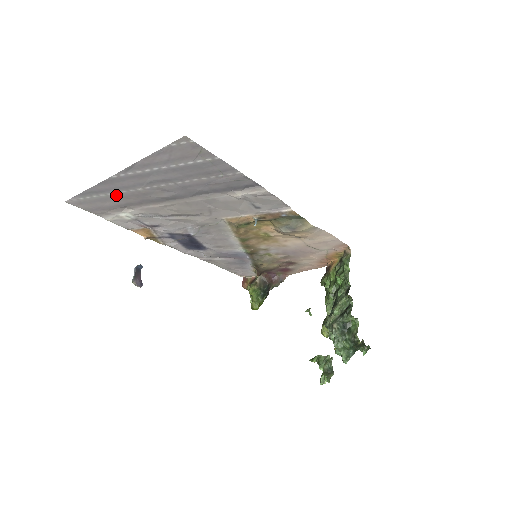
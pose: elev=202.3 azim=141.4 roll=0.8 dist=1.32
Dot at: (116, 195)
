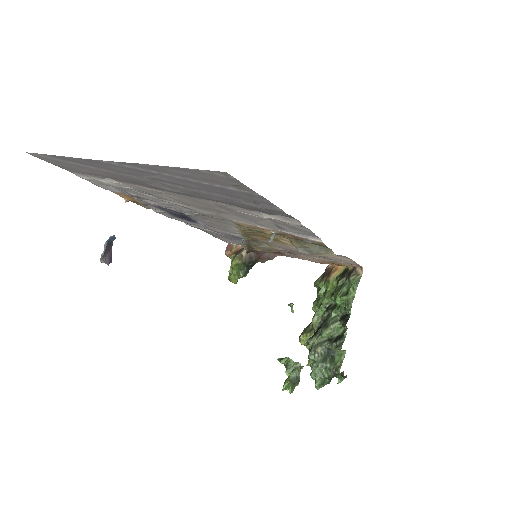
Dot at: (100, 170)
